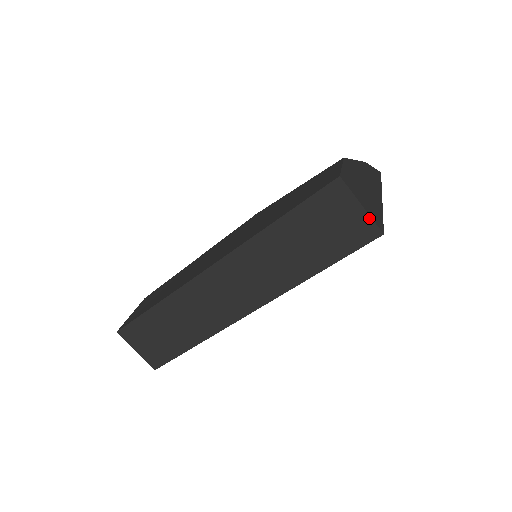
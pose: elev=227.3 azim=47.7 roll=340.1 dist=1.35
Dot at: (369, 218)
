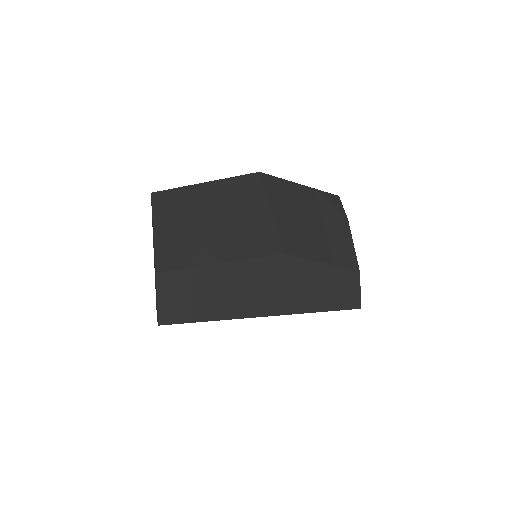
Dot at: occluded
